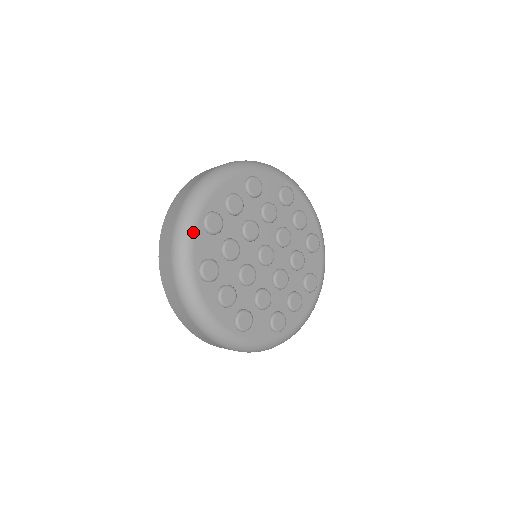
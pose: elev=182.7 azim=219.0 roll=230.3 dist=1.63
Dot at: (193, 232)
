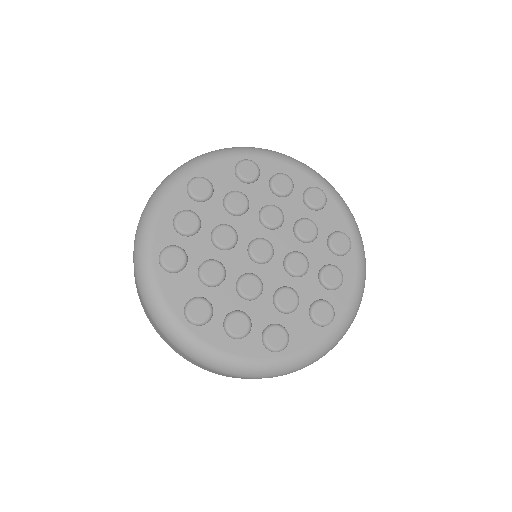
Dot at: (225, 156)
